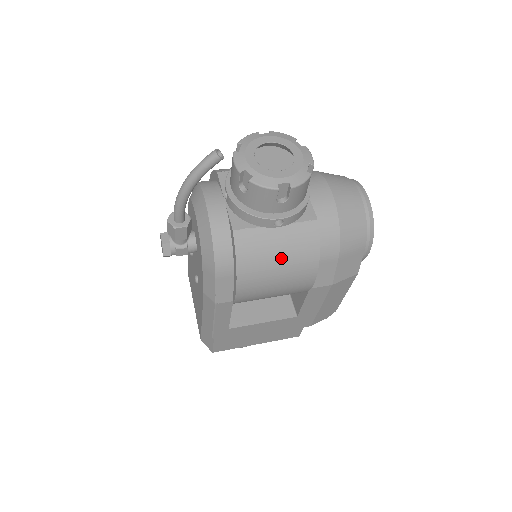
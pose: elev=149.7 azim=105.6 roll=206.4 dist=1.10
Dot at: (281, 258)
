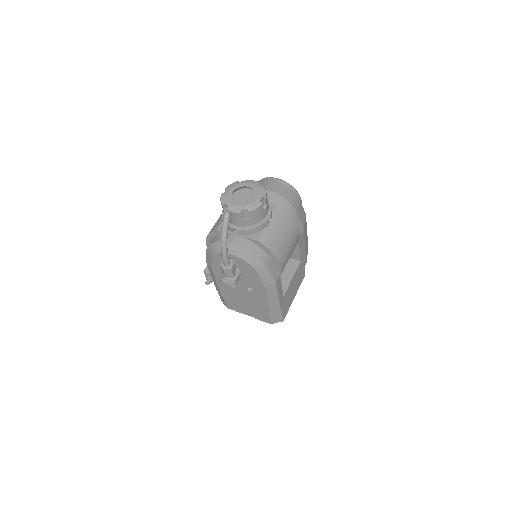
Dot at: (283, 233)
